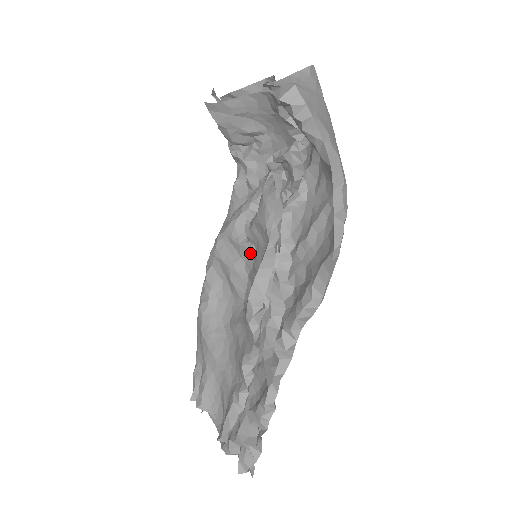
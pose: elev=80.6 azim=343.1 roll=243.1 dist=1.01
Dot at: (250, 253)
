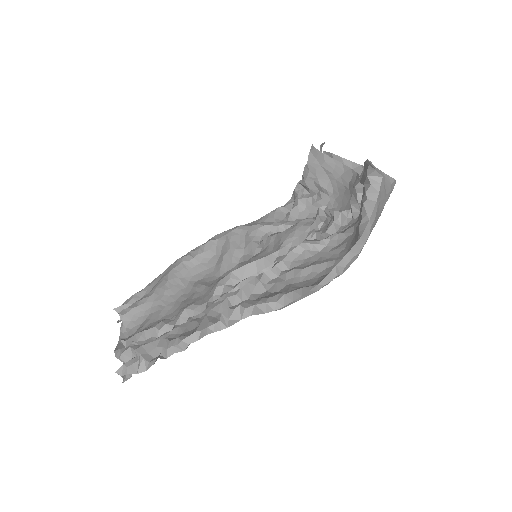
Dot at: (254, 251)
